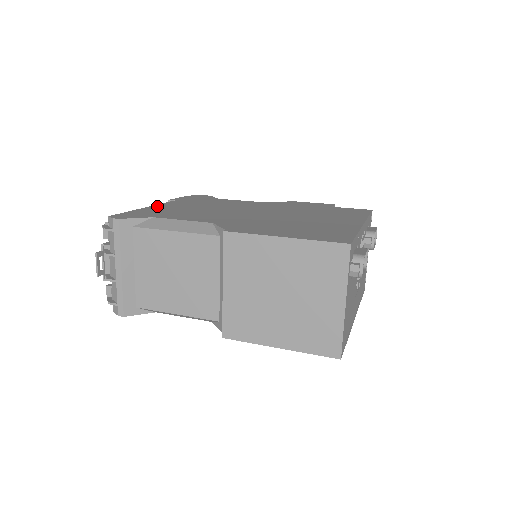
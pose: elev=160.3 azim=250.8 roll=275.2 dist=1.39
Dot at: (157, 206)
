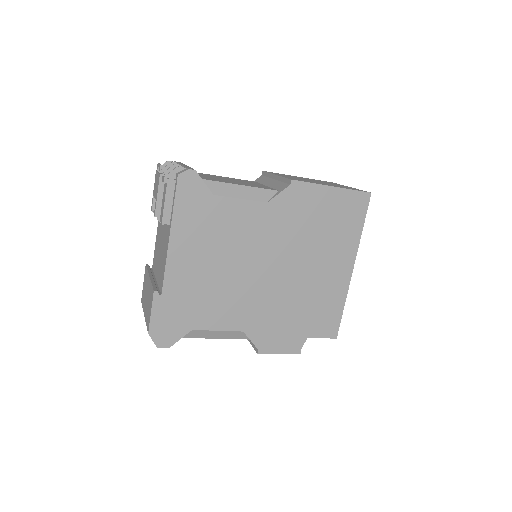
Dot at: occluded
